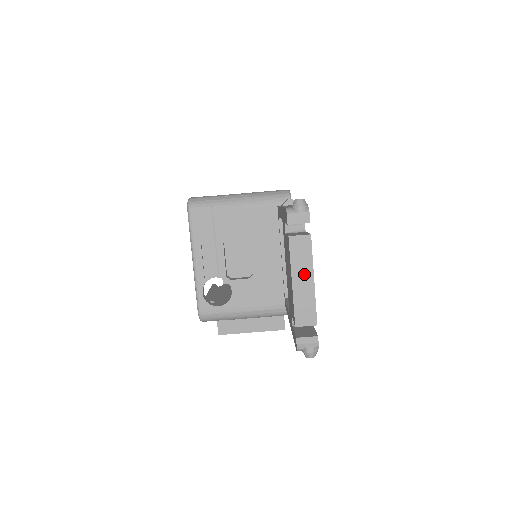
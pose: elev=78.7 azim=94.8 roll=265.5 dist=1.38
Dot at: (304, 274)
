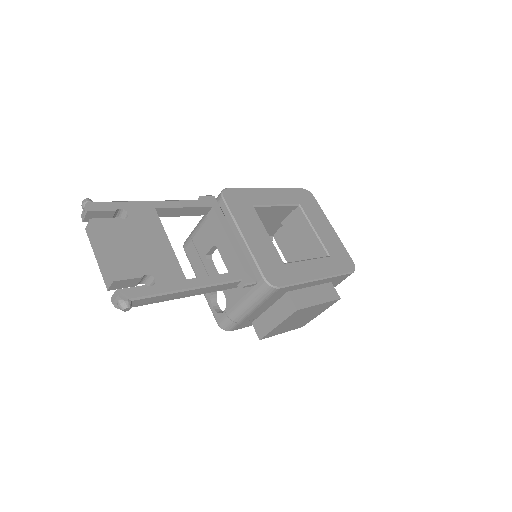
Dot at: (97, 249)
